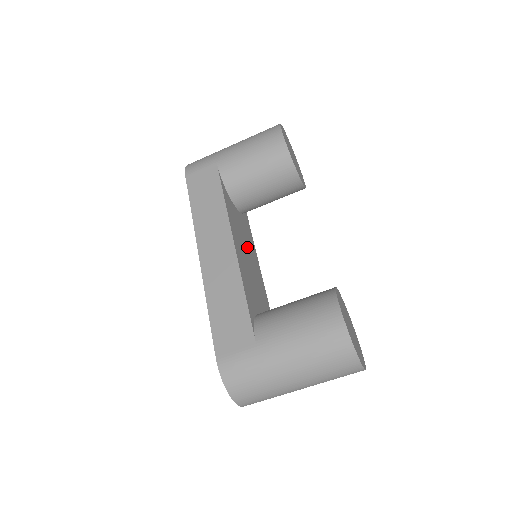
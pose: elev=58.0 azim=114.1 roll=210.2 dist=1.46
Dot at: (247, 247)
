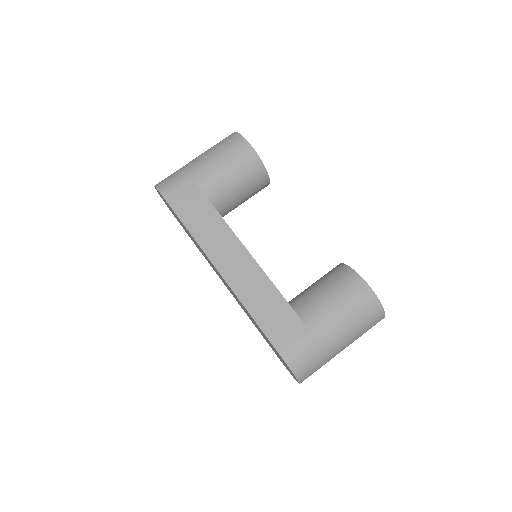
Dot at: occluded
